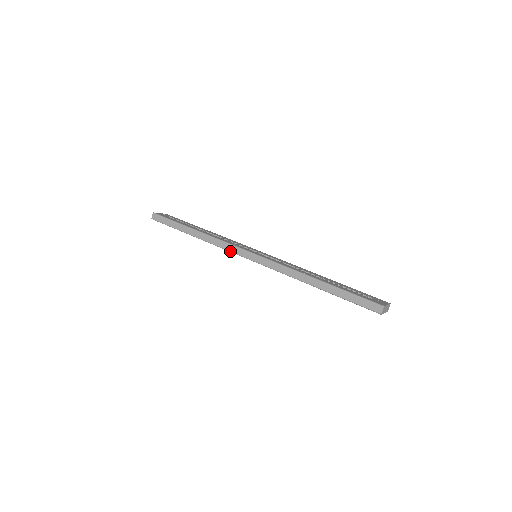
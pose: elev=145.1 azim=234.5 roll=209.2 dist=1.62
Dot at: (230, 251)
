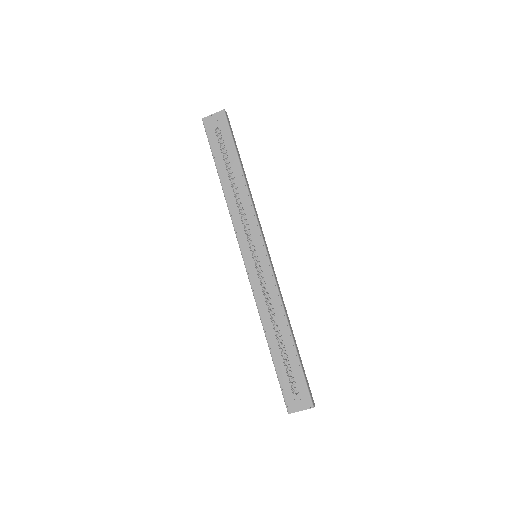
Dot at: occluded
